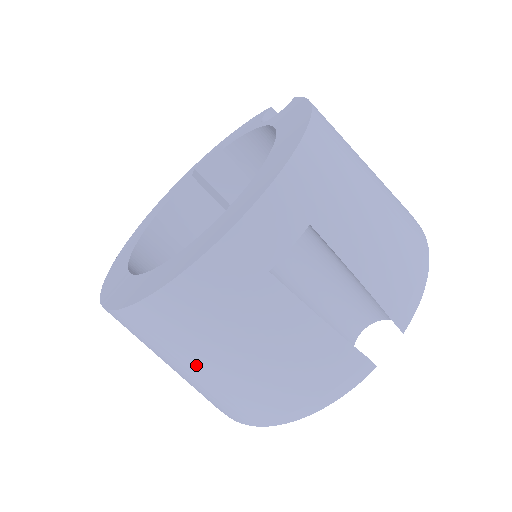
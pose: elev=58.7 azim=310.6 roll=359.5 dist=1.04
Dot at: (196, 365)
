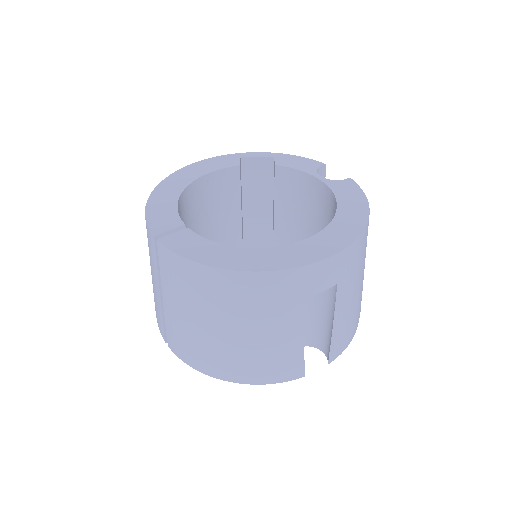
Dot at: (204, 319)
